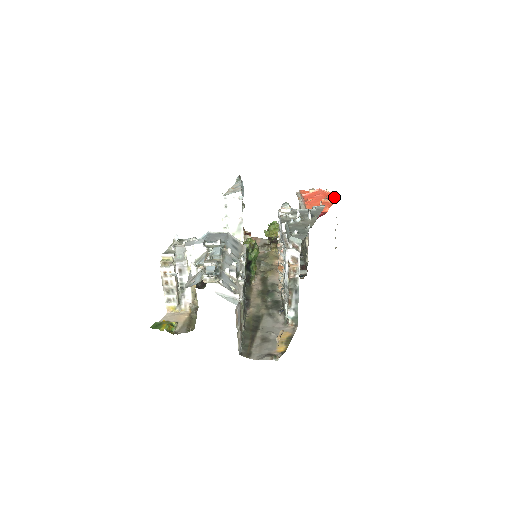
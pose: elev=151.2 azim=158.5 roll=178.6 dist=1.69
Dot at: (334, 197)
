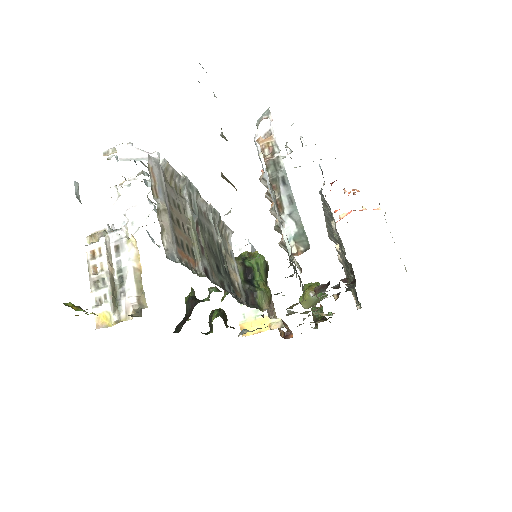
Dot at: occluded
